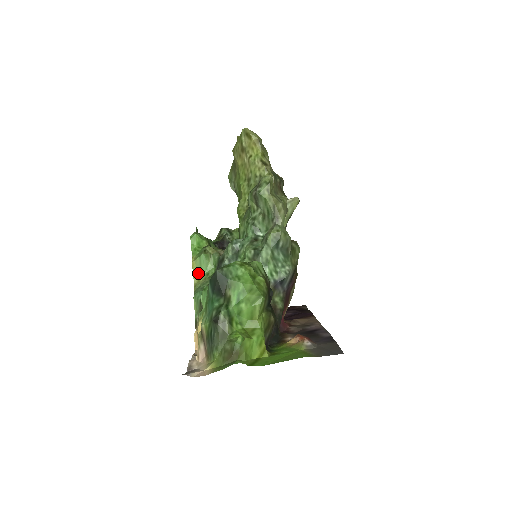
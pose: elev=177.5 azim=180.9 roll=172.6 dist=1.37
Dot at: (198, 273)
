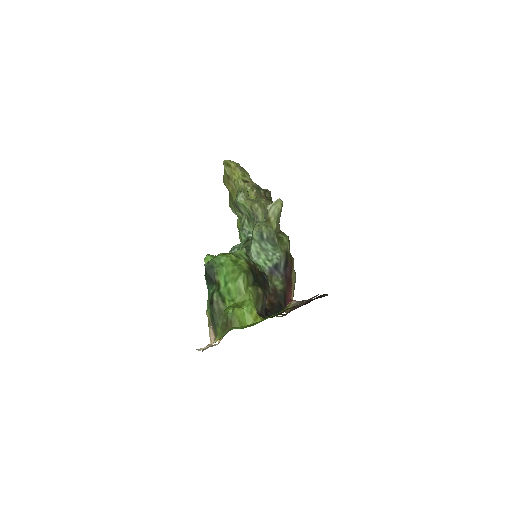
Dot at: occluded
